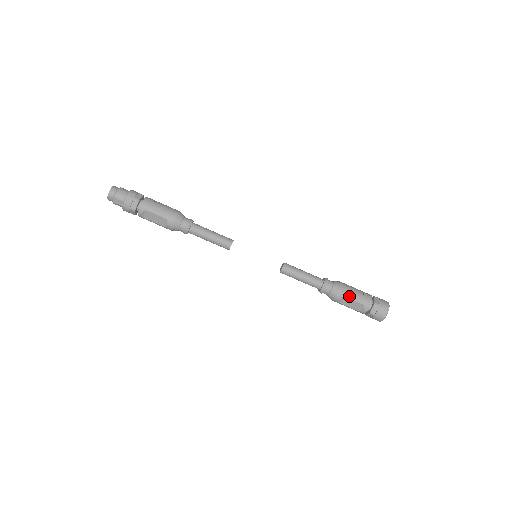
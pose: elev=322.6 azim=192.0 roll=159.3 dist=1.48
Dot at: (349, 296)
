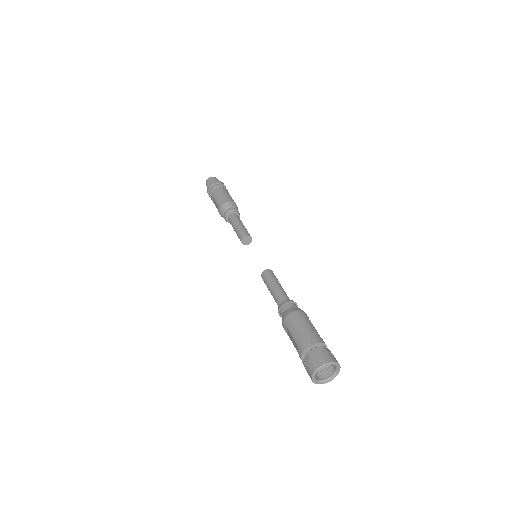
Dot at: (290, 328)
